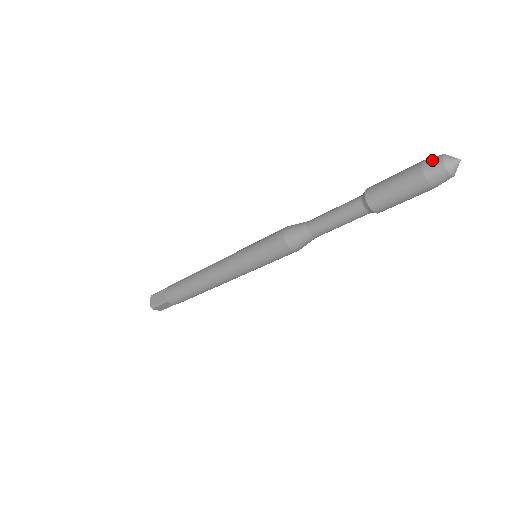
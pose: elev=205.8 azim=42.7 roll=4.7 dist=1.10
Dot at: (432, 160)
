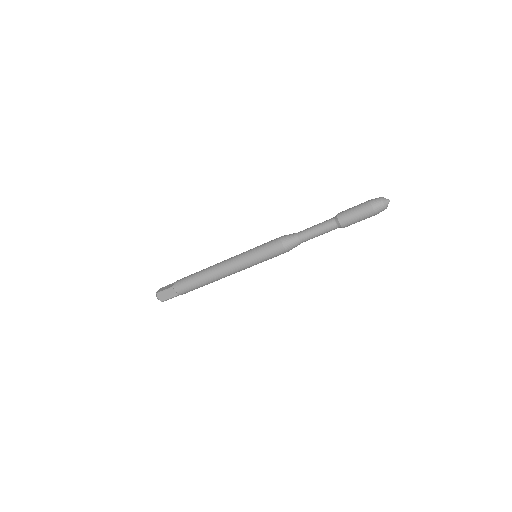
Dot at: (376, 198)
